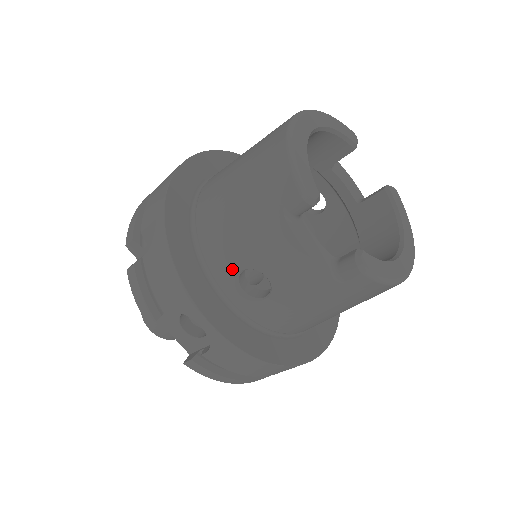
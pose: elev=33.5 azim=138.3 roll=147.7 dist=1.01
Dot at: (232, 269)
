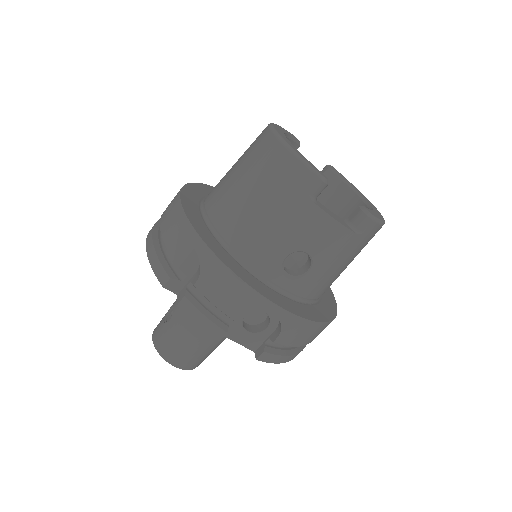
Dot at: (277, 260)
